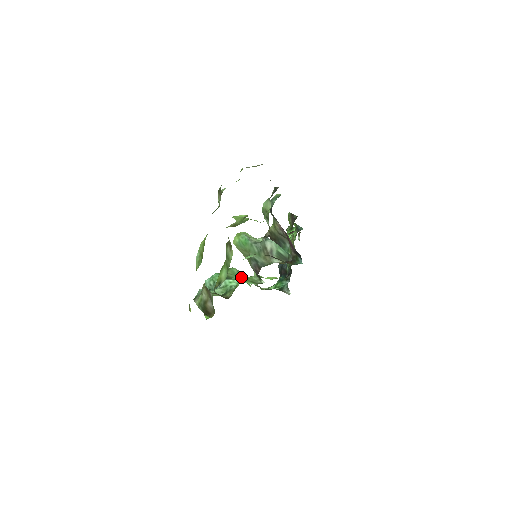
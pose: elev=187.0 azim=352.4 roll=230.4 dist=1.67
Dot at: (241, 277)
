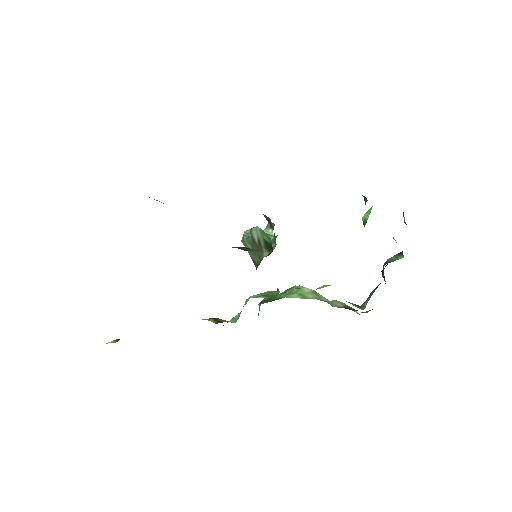
Dot at: occluded
